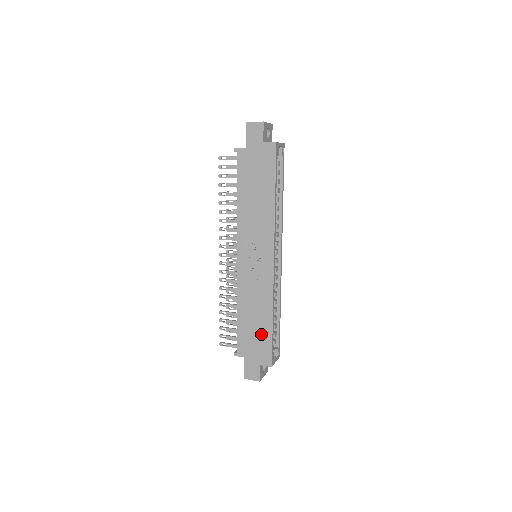
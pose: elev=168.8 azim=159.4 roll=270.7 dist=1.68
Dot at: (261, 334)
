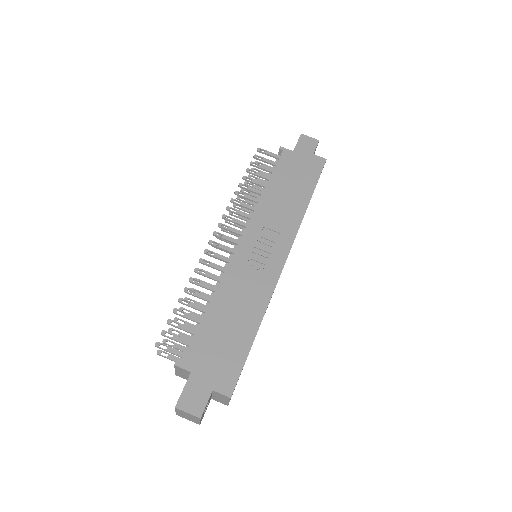
Dot at: (234, 343)
